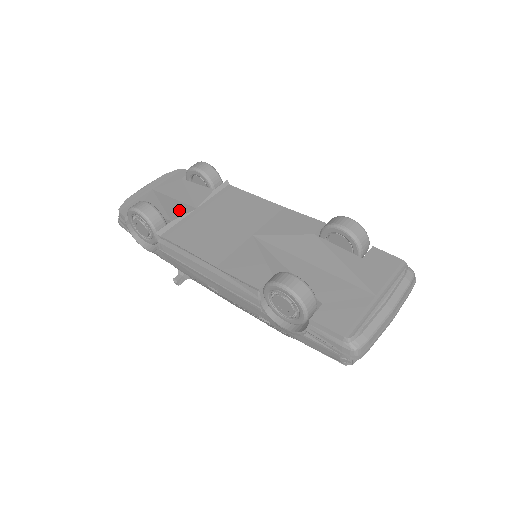
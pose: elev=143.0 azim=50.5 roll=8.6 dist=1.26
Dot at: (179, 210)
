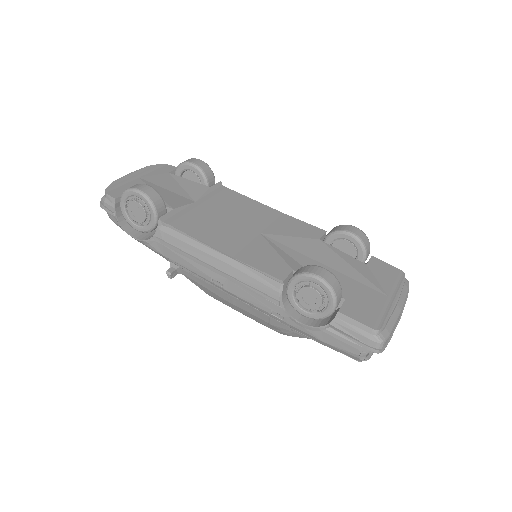
Dot at: (177, 200)
